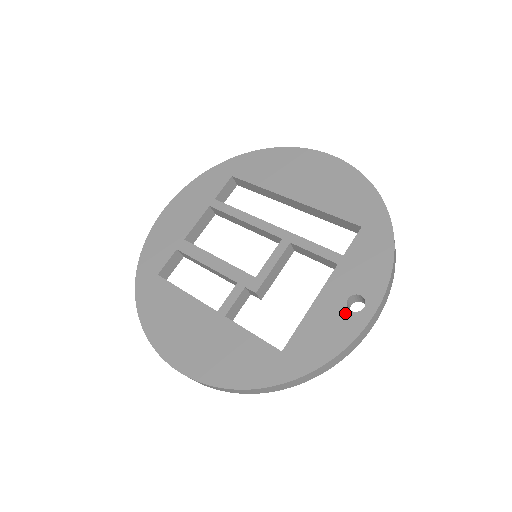
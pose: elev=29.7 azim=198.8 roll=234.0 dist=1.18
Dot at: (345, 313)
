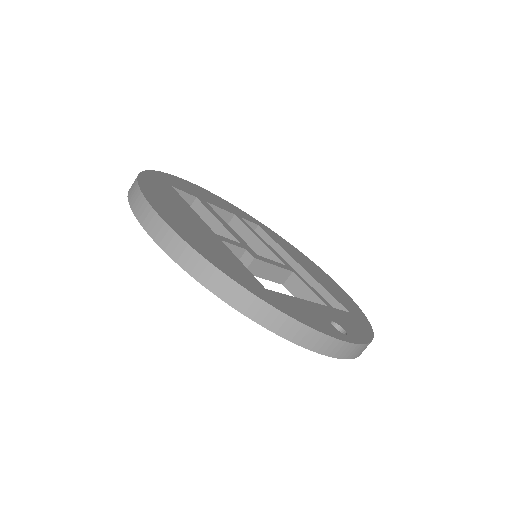
Dot at: (329, 323)
